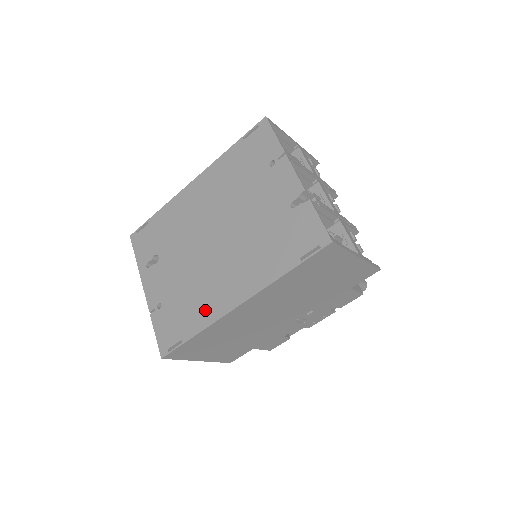
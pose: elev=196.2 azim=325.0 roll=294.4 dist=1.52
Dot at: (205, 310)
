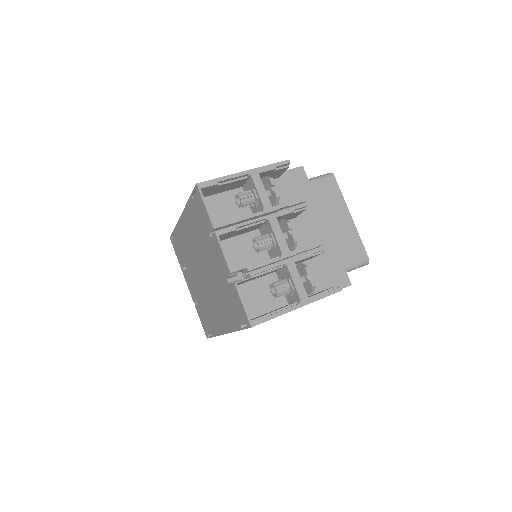
Dot at: (213, 324)
